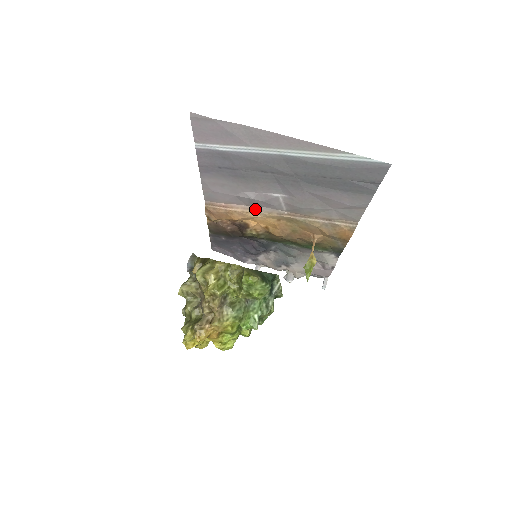
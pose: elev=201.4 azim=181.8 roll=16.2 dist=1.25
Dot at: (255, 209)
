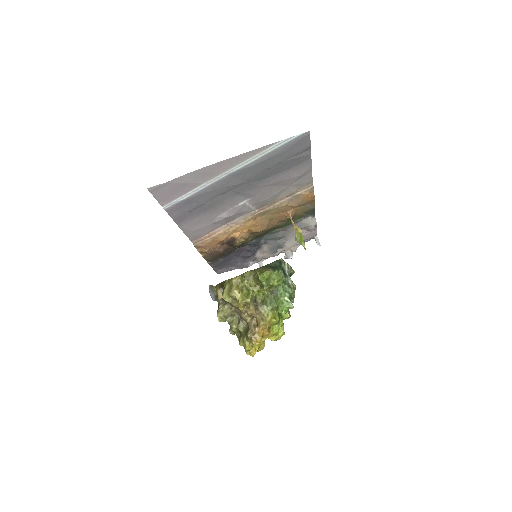
Dot at: (232, 223)
